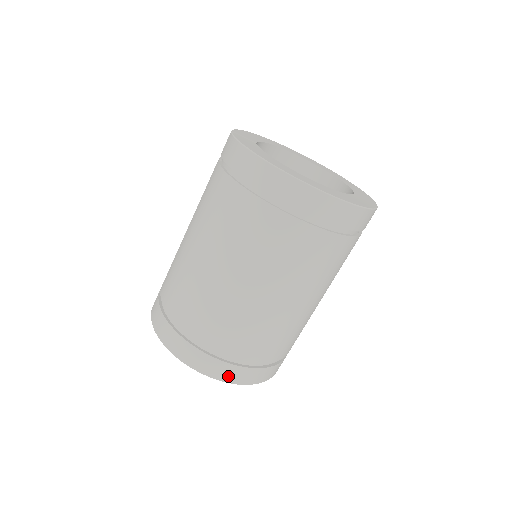
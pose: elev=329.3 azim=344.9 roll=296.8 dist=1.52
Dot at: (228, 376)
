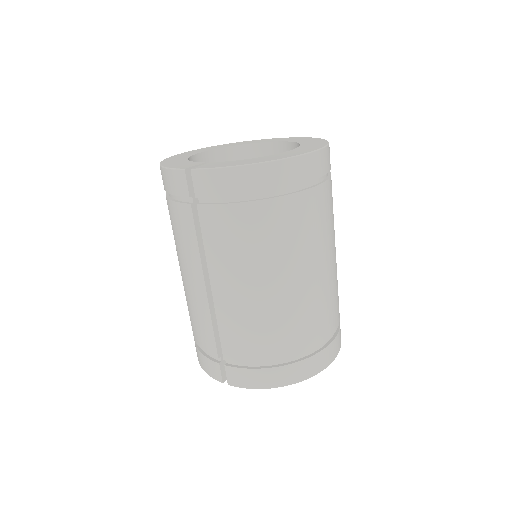
Dot at: (338, 347)
